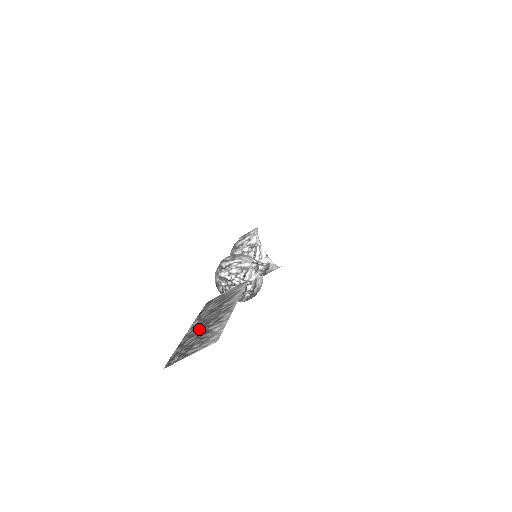
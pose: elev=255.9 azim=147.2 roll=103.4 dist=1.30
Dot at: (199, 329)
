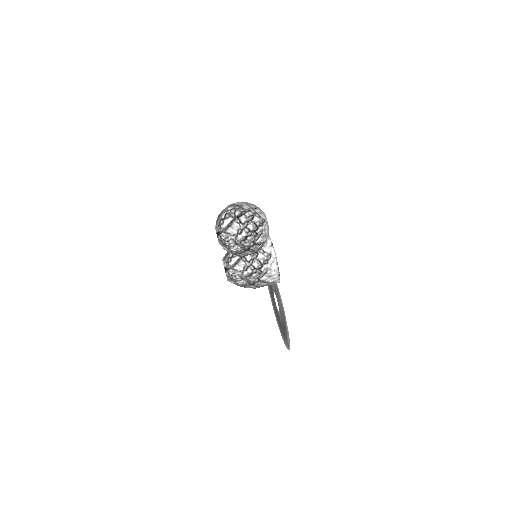
Dot at: occluded
